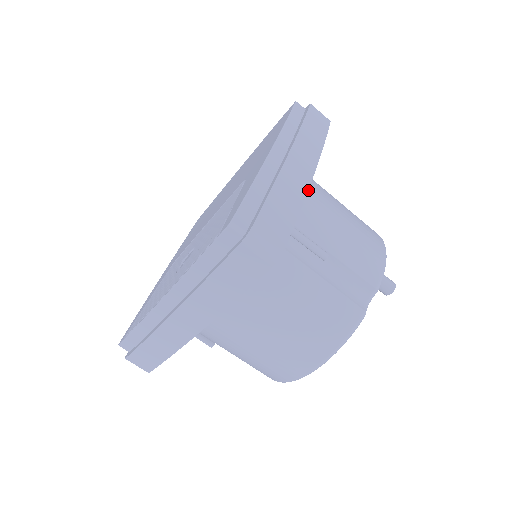
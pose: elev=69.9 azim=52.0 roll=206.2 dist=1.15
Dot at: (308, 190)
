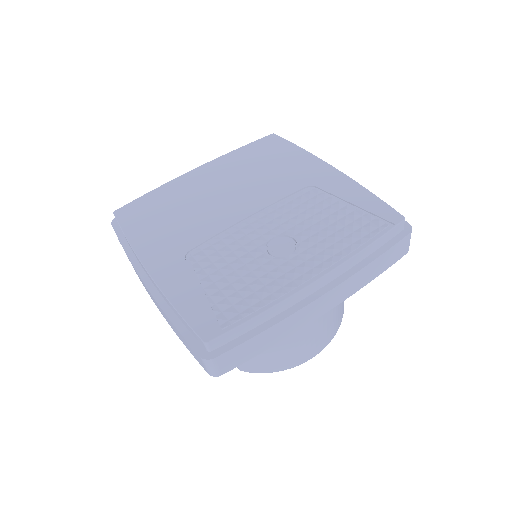
Dot at: occluded
